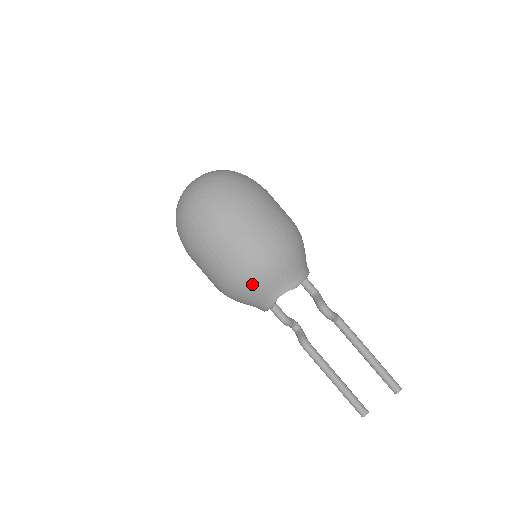
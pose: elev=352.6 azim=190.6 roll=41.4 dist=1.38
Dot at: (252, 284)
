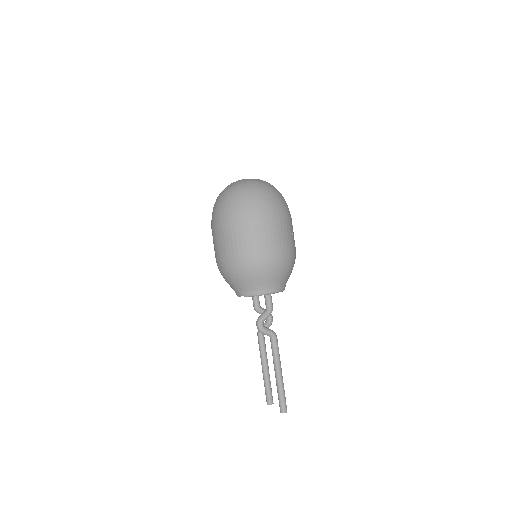
Dot at: (222, 275)
